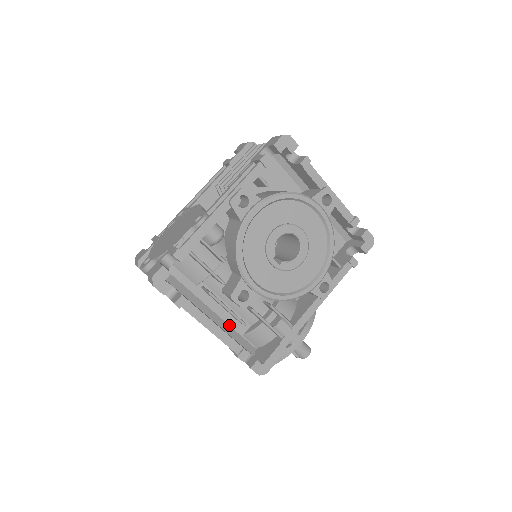
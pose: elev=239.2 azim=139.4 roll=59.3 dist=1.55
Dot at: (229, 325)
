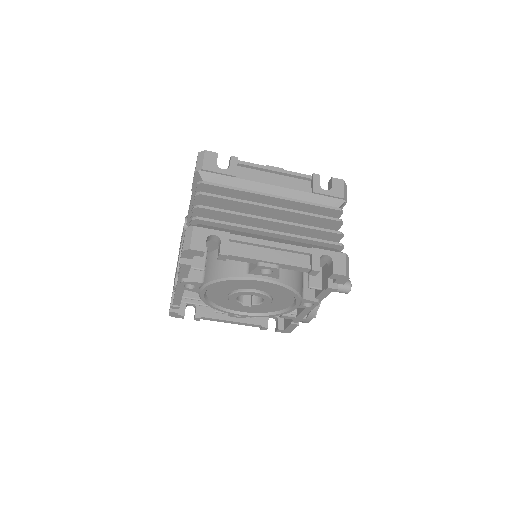
Dot at: occluded
